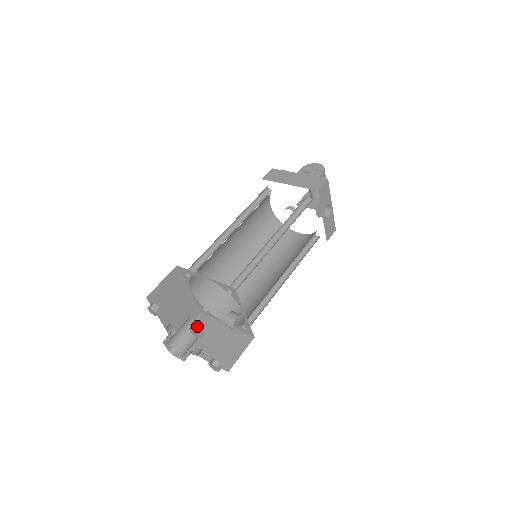
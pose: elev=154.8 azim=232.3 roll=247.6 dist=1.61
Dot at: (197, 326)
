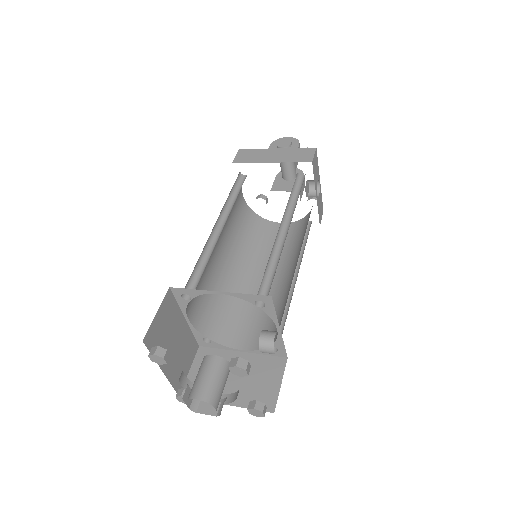
Dot at: (241, 360)
